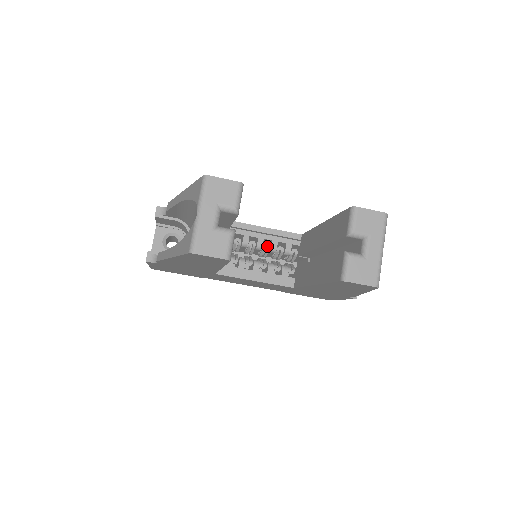
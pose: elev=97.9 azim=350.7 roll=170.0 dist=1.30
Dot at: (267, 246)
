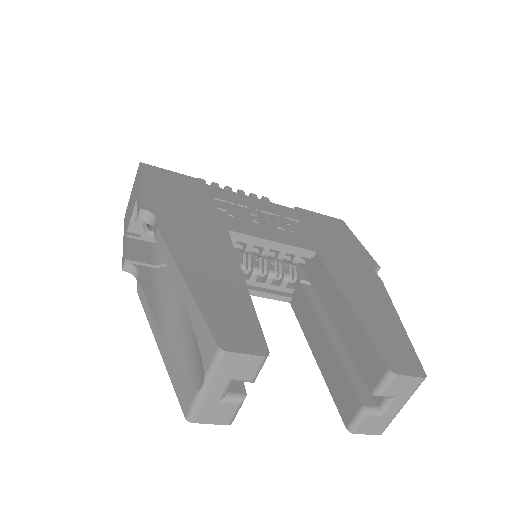
Dot at: (272, 255)
